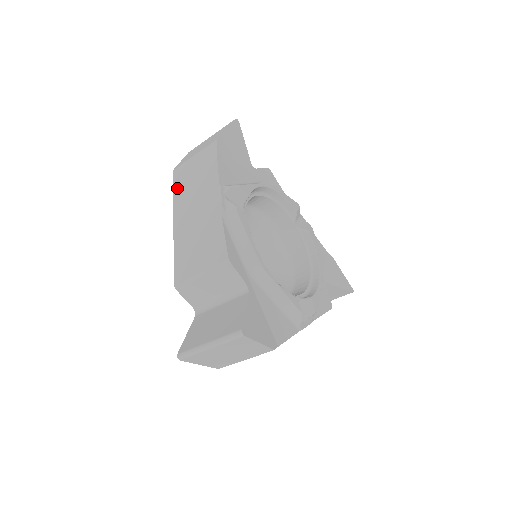
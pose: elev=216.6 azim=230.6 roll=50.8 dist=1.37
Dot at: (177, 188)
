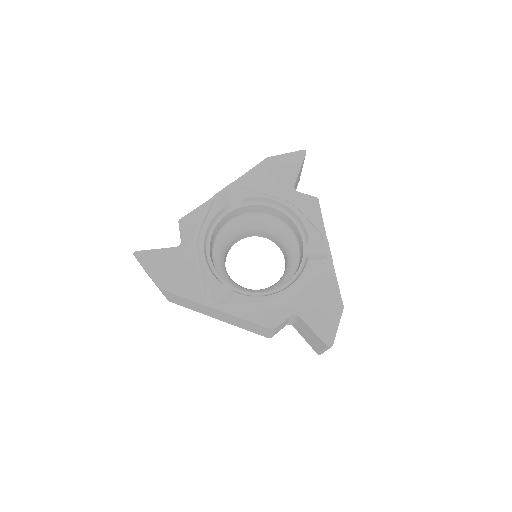
Dot at: occluded
